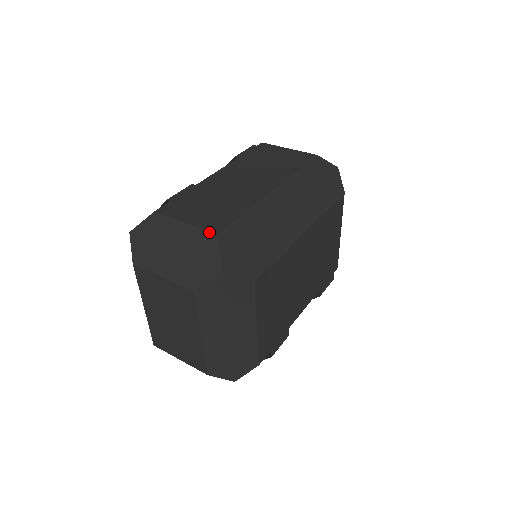
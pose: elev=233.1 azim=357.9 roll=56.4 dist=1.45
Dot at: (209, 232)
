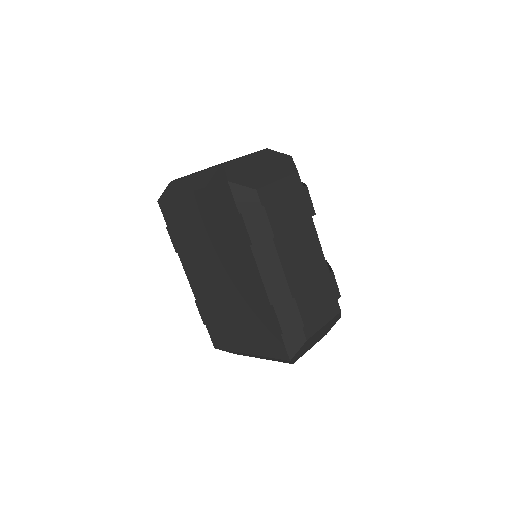
Dot at: occluded
